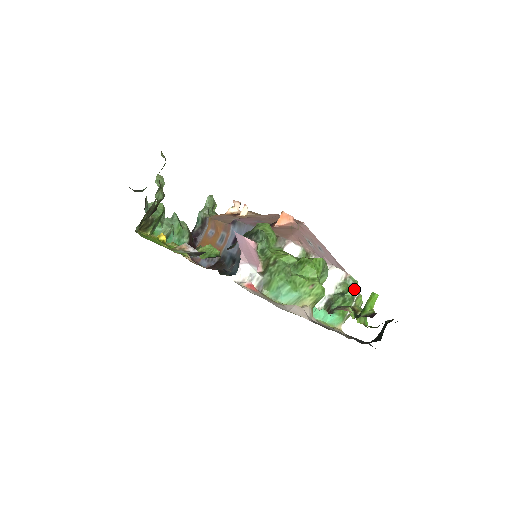
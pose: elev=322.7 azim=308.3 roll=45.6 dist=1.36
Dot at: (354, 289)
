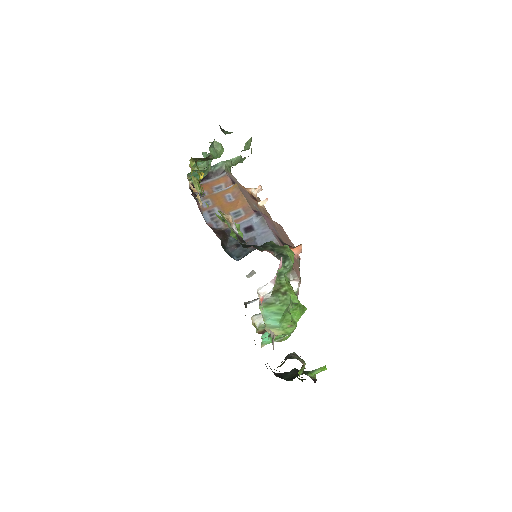
Dot at: occluded
